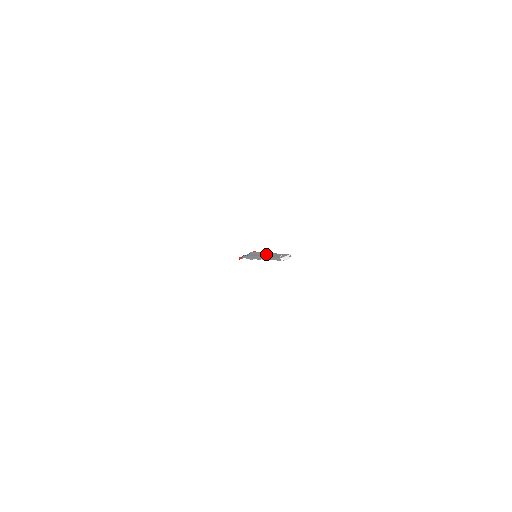
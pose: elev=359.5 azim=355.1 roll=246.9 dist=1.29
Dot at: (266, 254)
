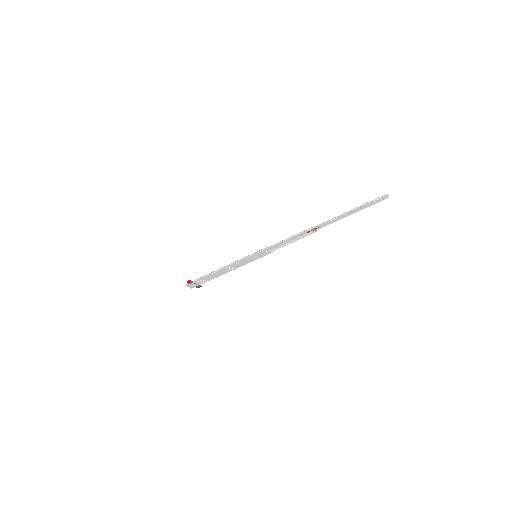
Dot at: (314, 228)
